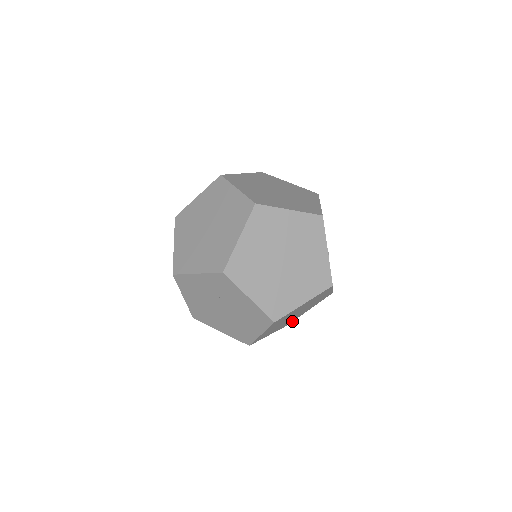
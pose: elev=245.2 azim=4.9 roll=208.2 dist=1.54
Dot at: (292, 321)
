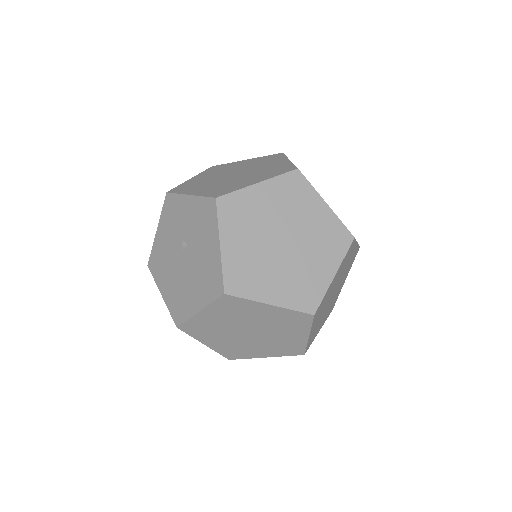
Dot at: occluded
